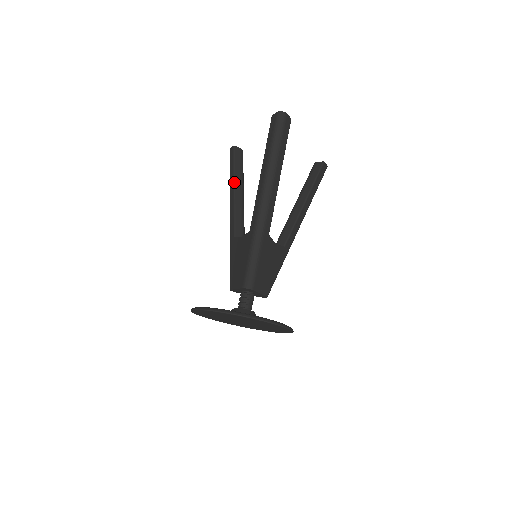
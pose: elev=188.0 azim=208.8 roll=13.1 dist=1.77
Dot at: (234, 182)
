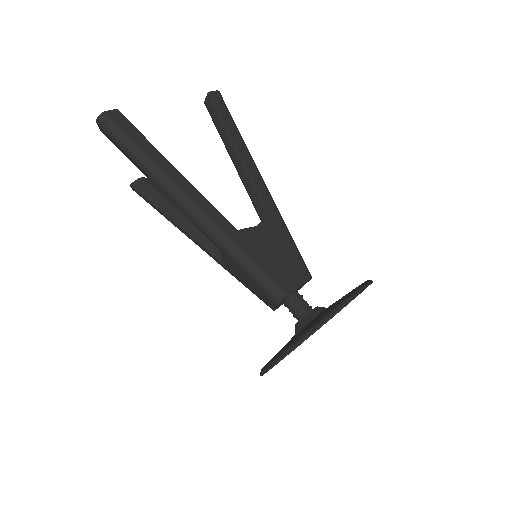
Dot at: (165, 215)
